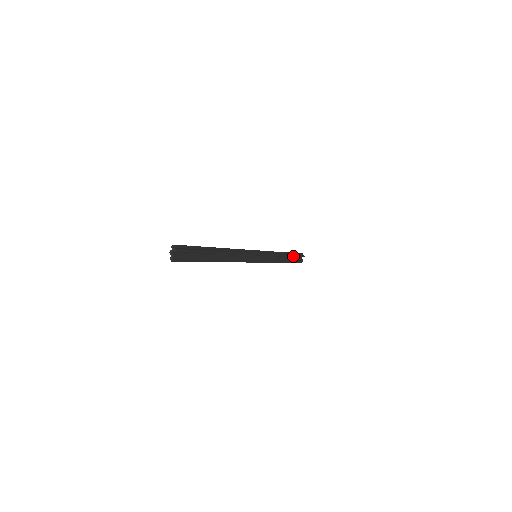
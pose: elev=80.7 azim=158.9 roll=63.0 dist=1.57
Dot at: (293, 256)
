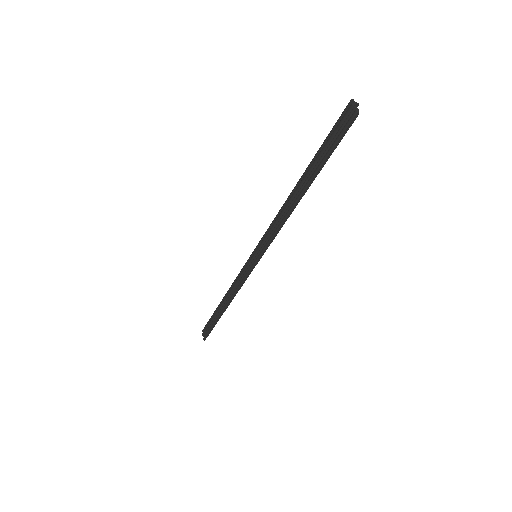
Dot at: occluded
